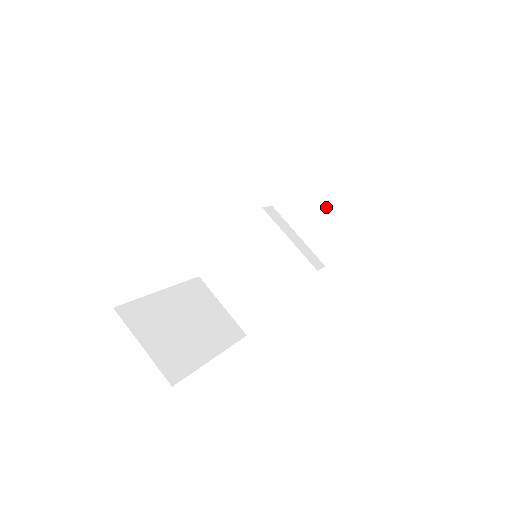
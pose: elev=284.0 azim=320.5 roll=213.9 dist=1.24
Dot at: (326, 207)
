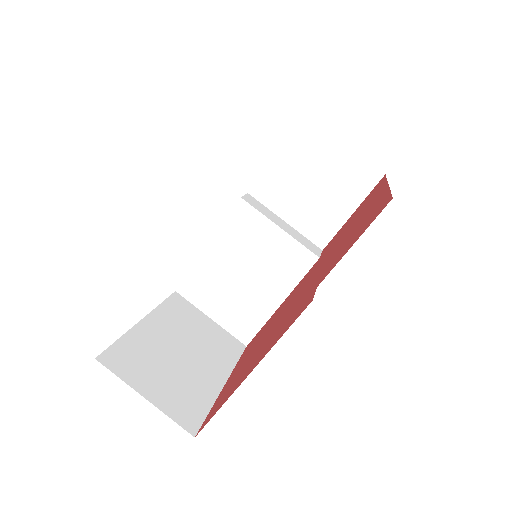
Dot at: (313, 184)
